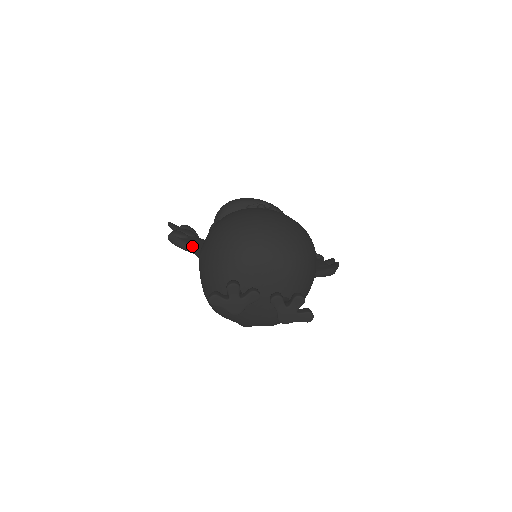
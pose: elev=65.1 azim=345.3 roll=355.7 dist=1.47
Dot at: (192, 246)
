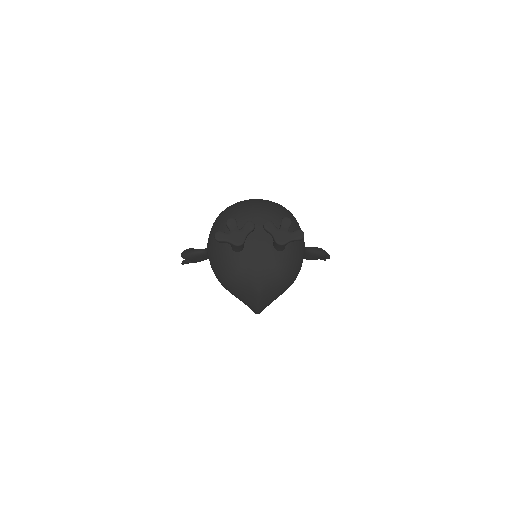
Dot at: (200, 249)
